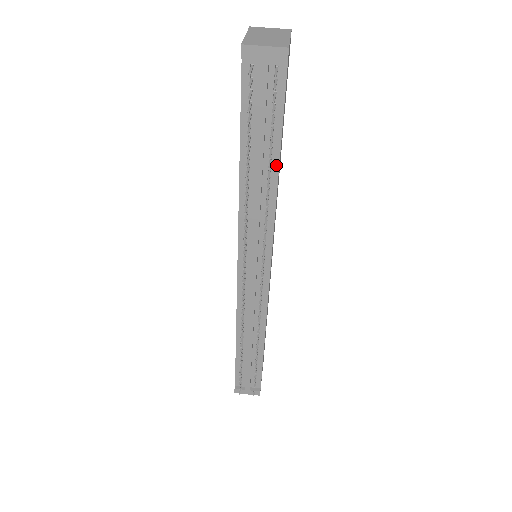
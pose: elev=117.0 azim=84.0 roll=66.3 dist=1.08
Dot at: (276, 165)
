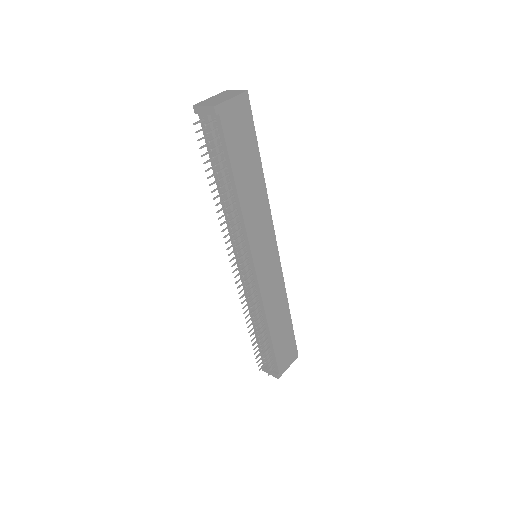
Dot at: (234, 185)
